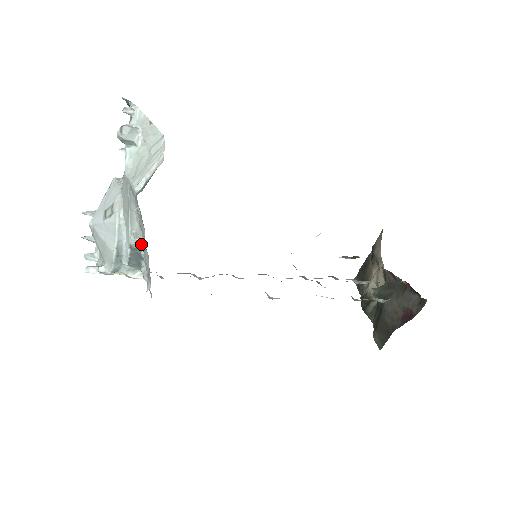
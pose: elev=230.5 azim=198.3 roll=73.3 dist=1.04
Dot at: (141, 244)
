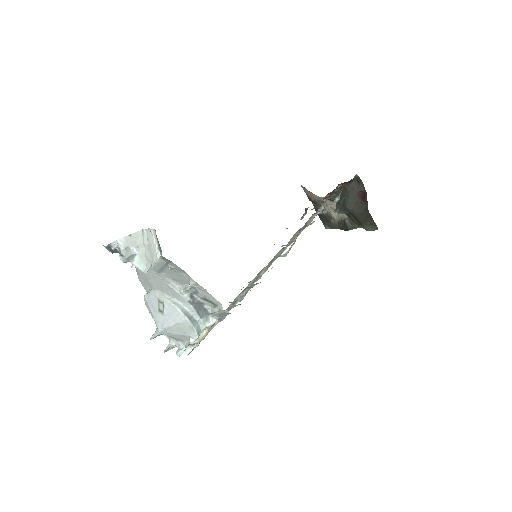
Dot at: (191, 284)
